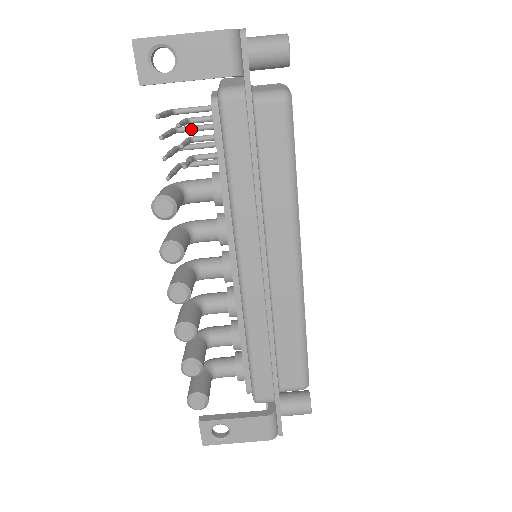
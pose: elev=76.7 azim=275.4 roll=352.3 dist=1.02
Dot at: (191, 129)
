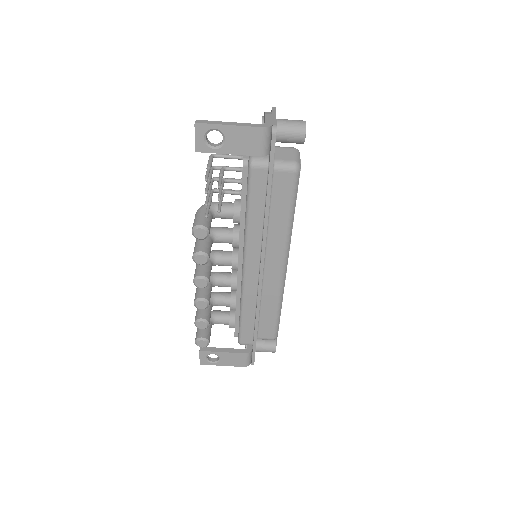
Dot at: occluded
